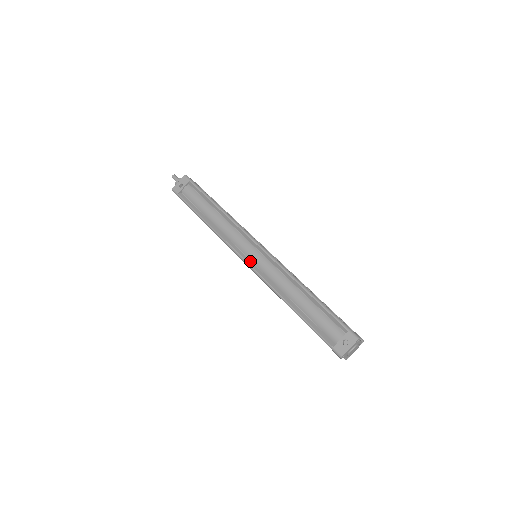
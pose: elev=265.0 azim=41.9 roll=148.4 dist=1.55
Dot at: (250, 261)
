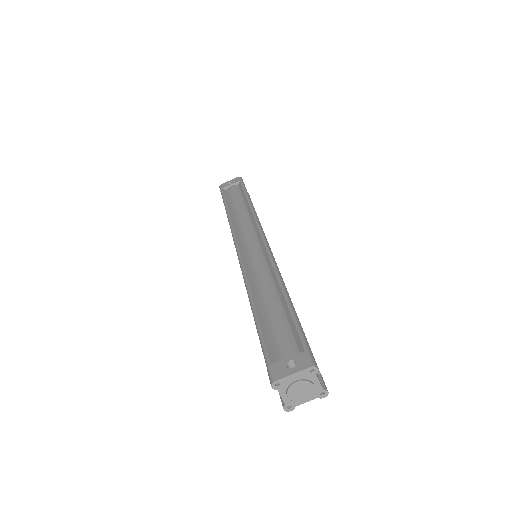
Dot at: (243, 252)
